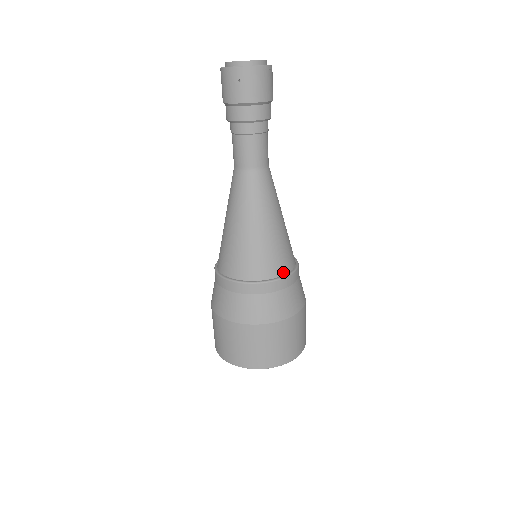
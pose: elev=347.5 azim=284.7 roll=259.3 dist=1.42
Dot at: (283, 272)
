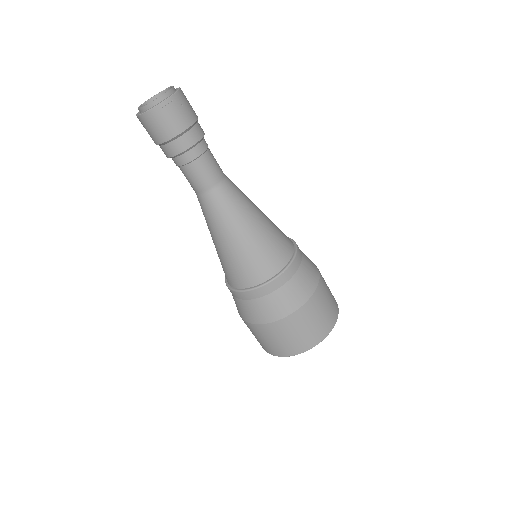
Dot at: (256, 282)
